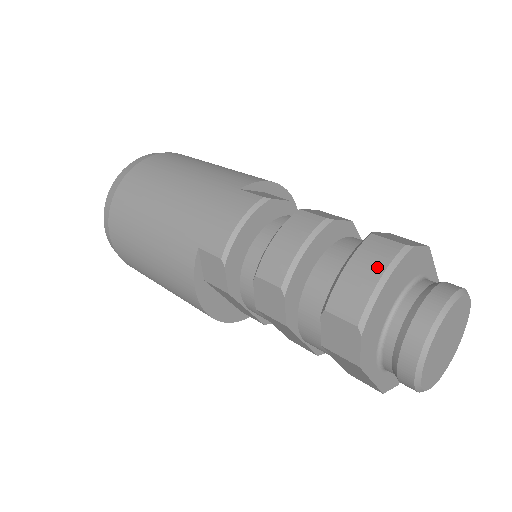
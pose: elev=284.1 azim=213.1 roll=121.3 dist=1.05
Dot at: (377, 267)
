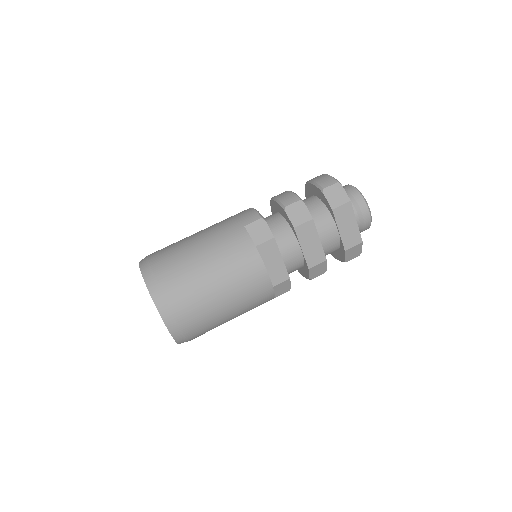
Dot at: (322, 175)
